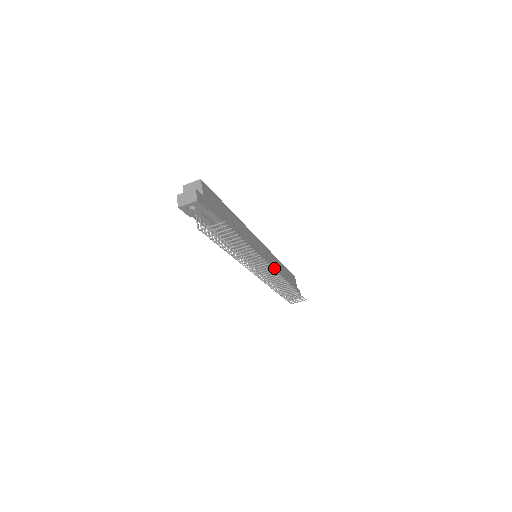
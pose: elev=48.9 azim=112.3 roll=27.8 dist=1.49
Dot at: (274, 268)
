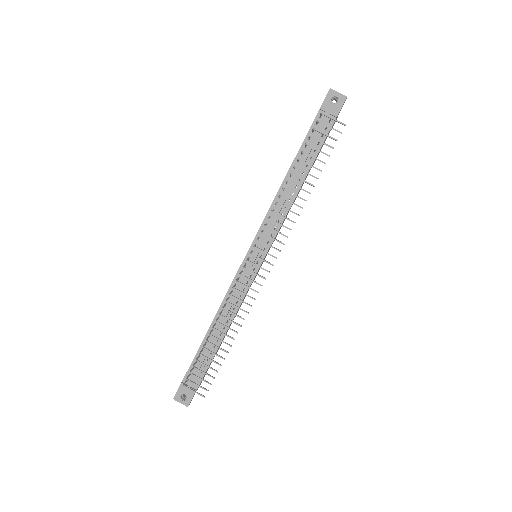
Dot at: occluded
